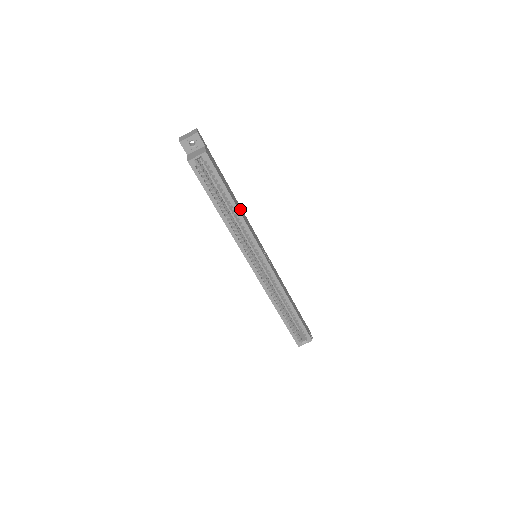
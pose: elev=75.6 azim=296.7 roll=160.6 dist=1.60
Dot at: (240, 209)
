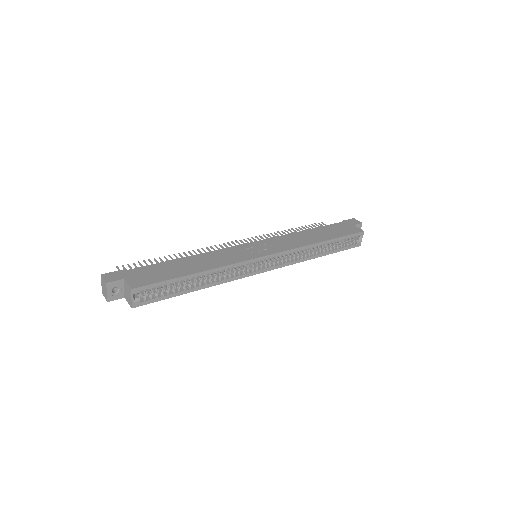
Dot at: (204, 261)
